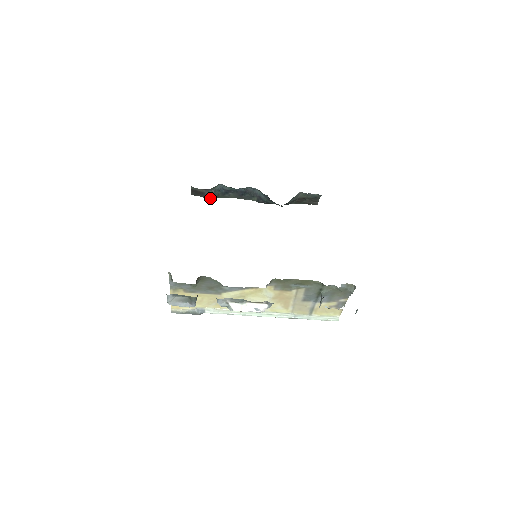
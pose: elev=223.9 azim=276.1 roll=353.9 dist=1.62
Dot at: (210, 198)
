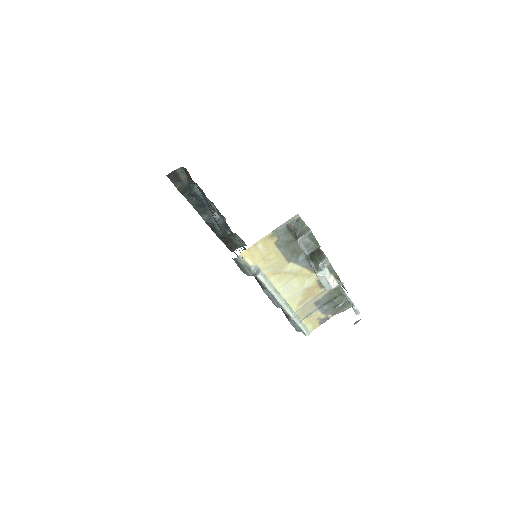
Dot at: (179, 190)
